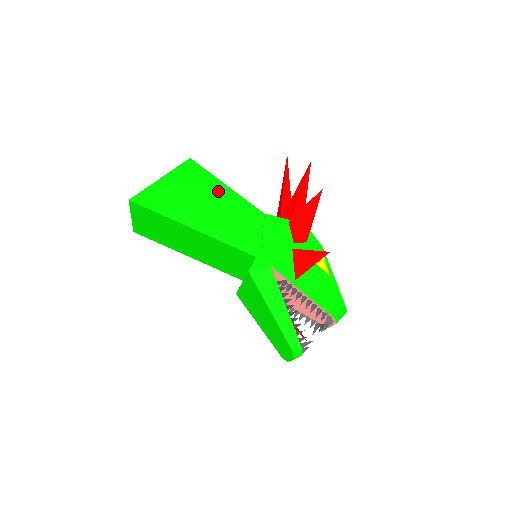
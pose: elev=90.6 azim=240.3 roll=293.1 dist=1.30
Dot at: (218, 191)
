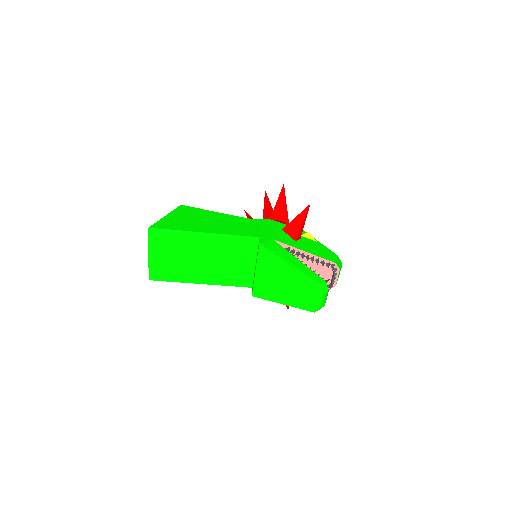
Dot at: (211, 215)
